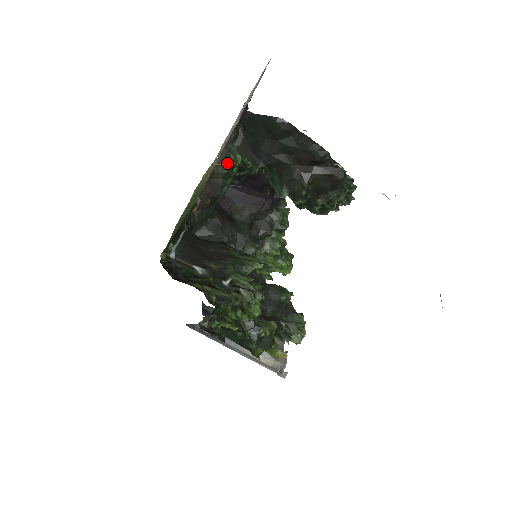
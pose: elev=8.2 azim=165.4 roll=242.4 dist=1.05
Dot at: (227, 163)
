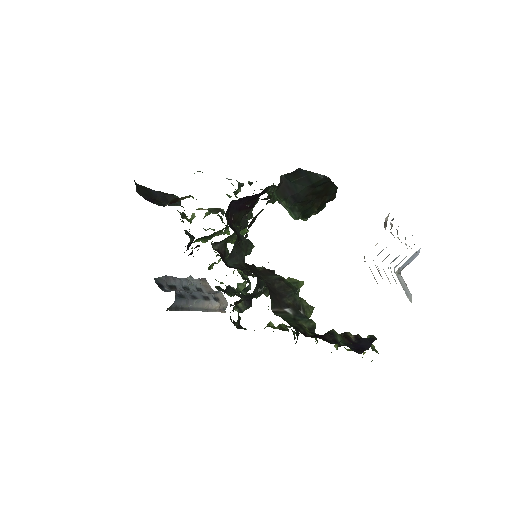
Dot at: (266, 204)
